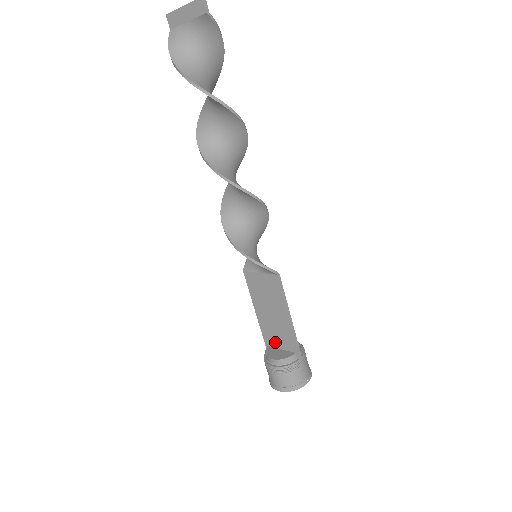
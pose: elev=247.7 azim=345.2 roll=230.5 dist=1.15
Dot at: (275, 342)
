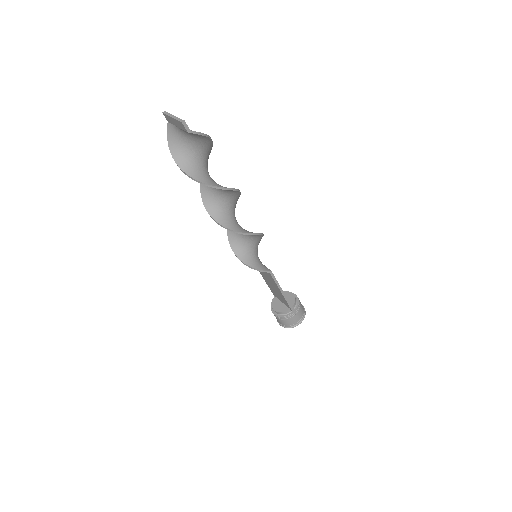
Dot at: (278, 297)
